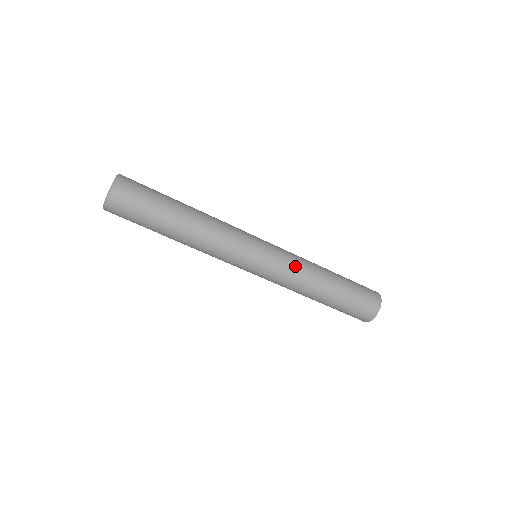
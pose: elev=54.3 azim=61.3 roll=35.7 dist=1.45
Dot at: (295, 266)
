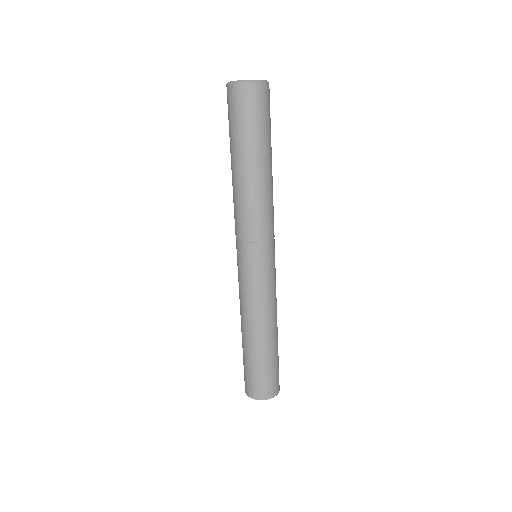
Dot at: occluded
